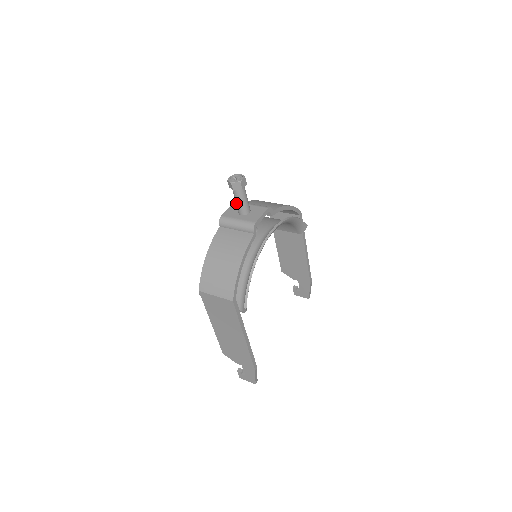
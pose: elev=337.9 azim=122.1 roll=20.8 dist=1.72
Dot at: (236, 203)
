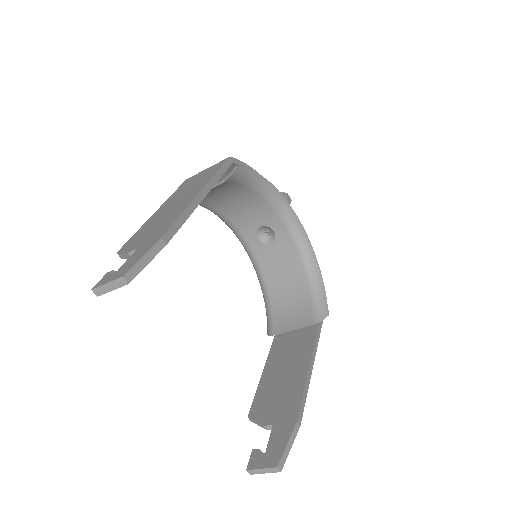
Dot at: occluded
